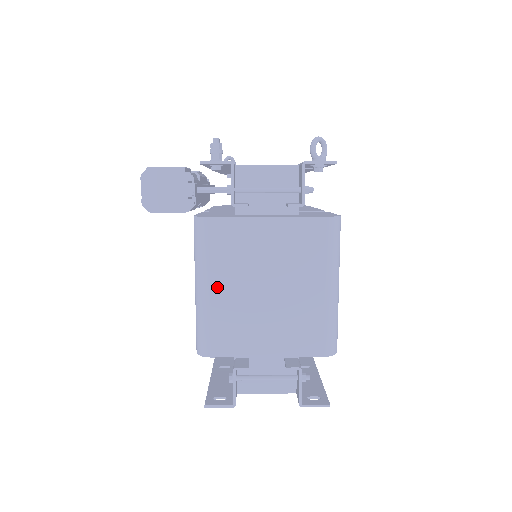
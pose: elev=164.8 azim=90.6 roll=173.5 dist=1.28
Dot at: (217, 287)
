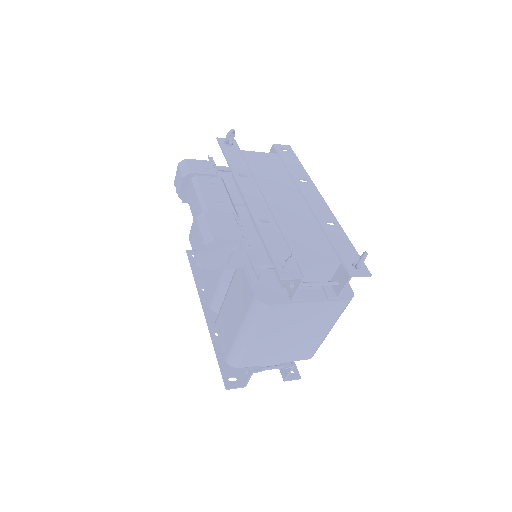
Dot at: (259, 338)
